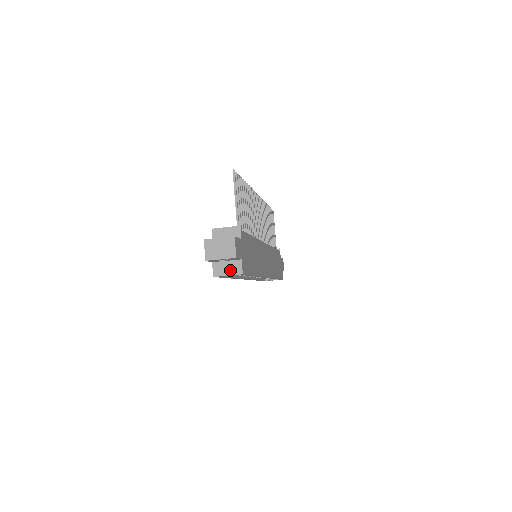
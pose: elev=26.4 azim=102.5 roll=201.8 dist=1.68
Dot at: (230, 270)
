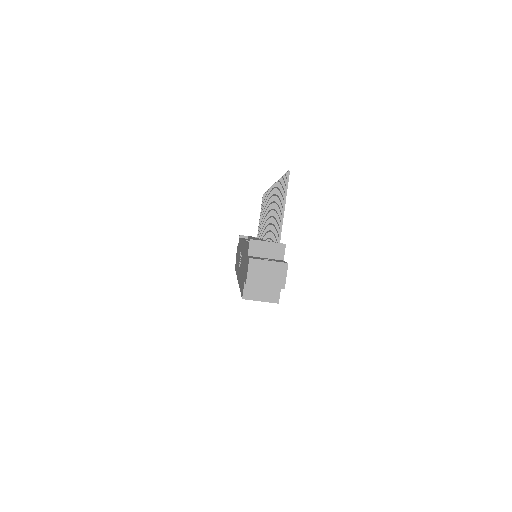
Dot at: (265, 295)
